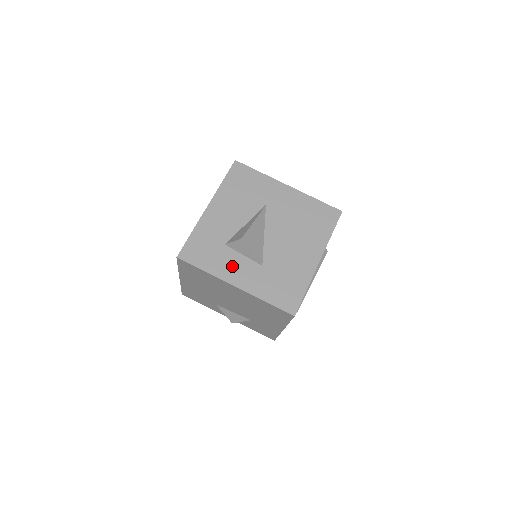
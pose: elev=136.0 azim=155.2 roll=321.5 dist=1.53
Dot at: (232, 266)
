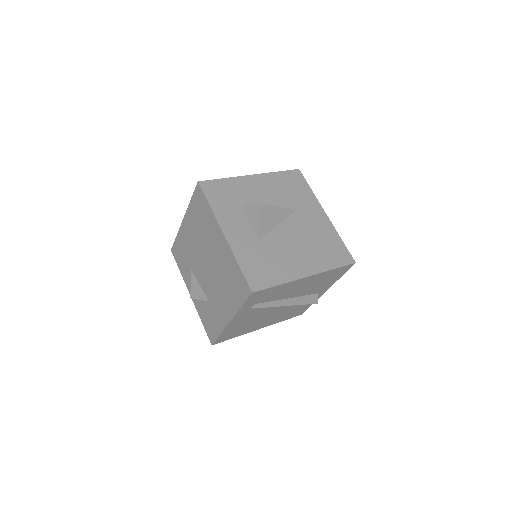
Dot at: (234, 221)
